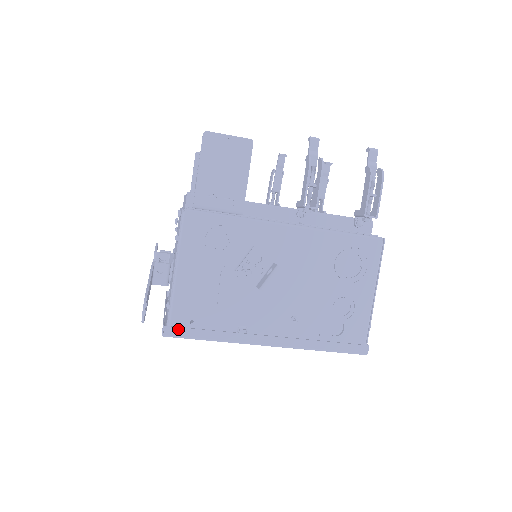
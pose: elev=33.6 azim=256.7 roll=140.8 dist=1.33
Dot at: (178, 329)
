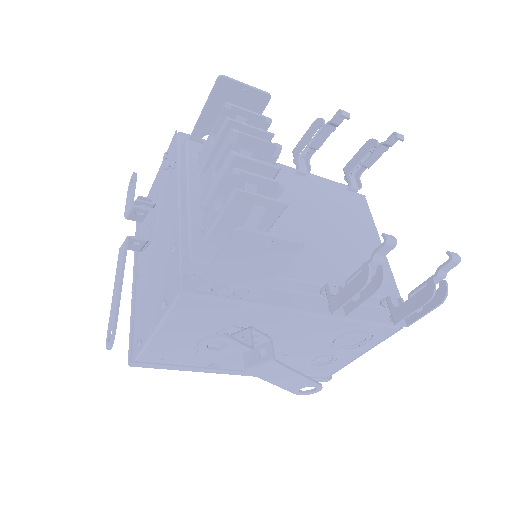
Dot at: (146, 364)
